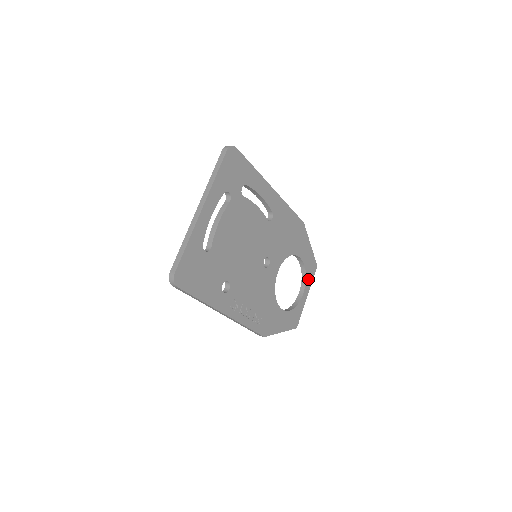
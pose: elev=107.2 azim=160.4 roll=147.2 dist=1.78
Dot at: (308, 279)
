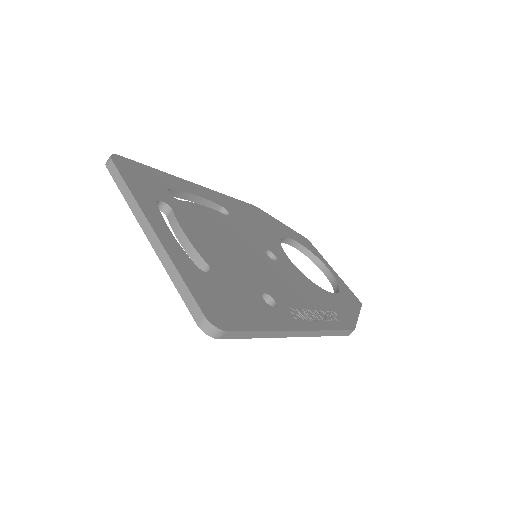
Dot at: (316, 254)
